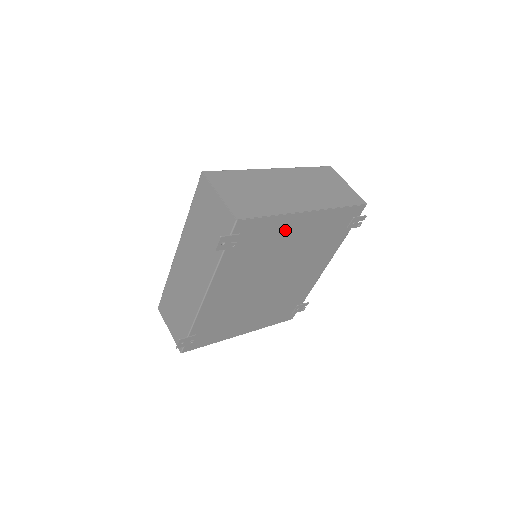
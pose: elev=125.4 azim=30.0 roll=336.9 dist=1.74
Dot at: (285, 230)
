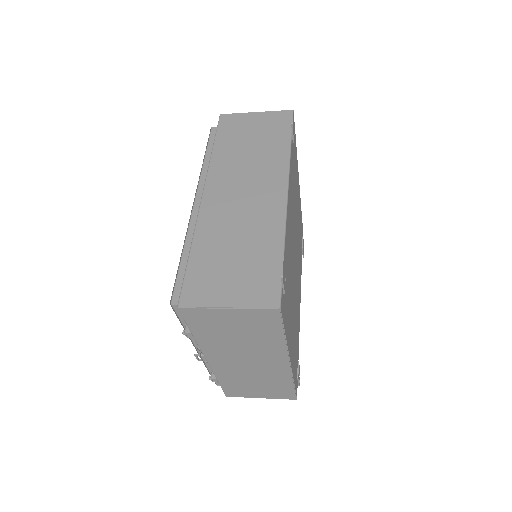
Dot at: (297, 180)
